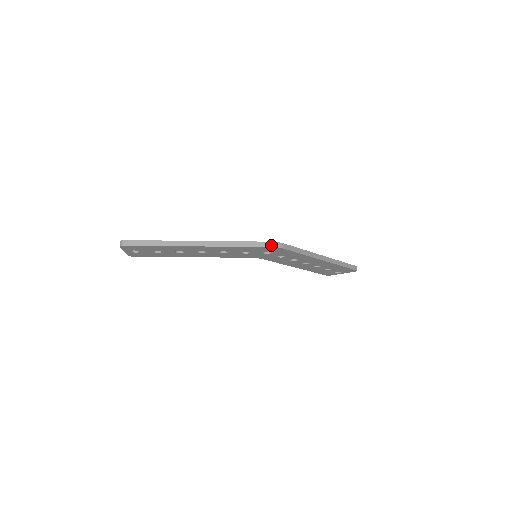
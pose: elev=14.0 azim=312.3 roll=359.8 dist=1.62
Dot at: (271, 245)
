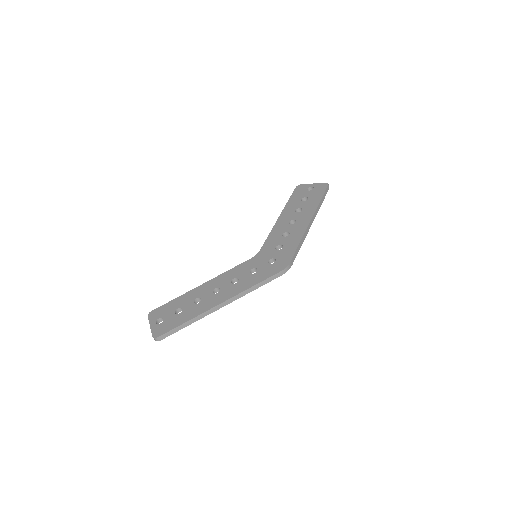
Dot at: (282, 273)
